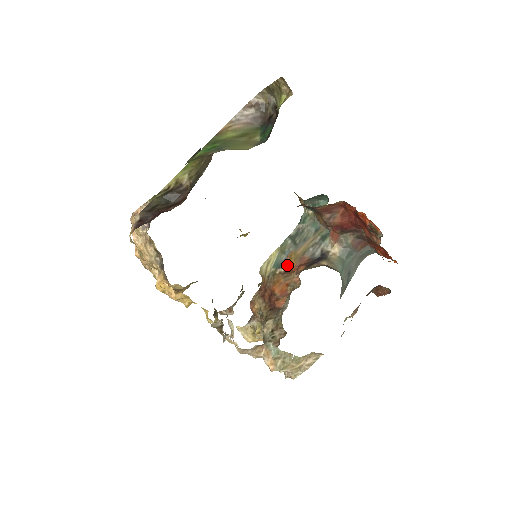
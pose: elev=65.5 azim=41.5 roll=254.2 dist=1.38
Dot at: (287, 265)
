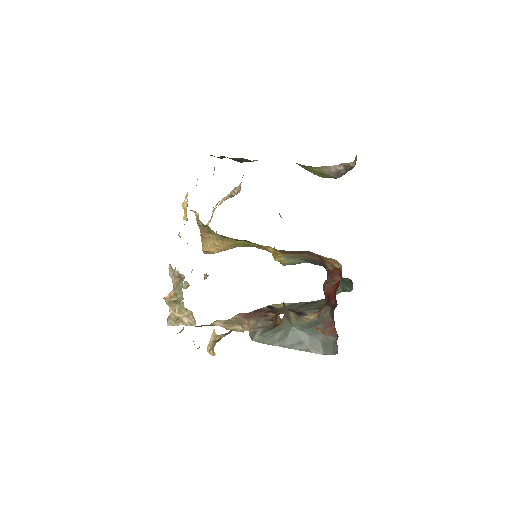
Dot at: (281, 313)
